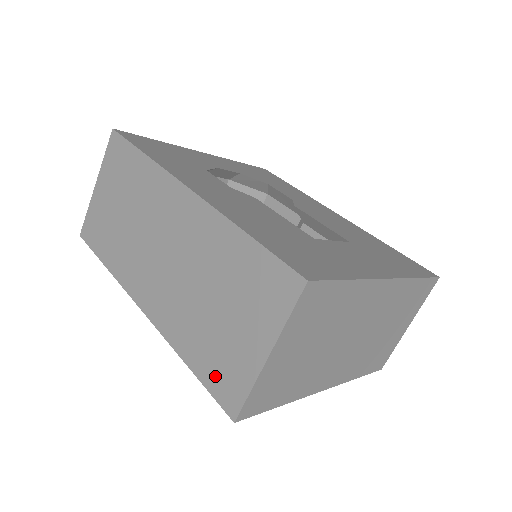
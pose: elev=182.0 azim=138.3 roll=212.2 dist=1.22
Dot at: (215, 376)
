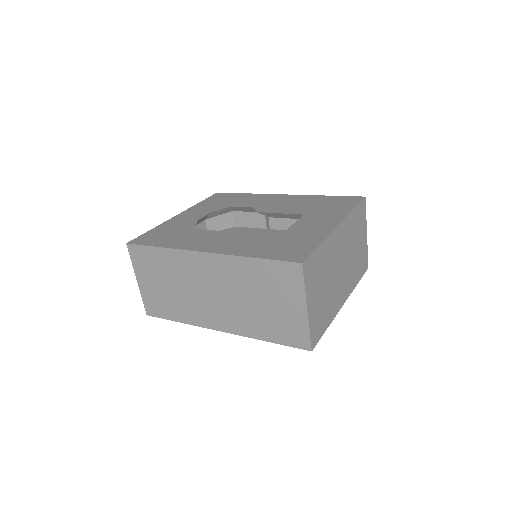
Dot at: (286, 337)
